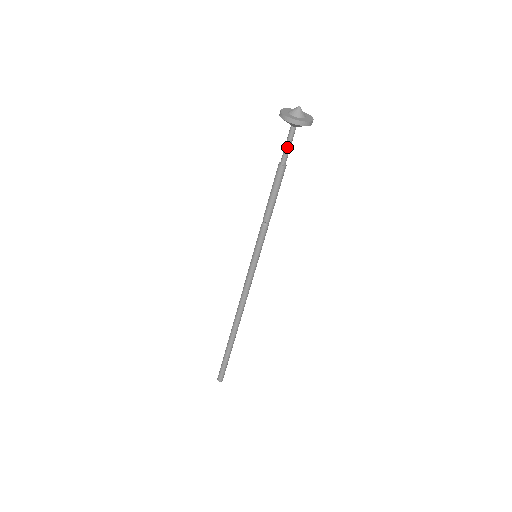
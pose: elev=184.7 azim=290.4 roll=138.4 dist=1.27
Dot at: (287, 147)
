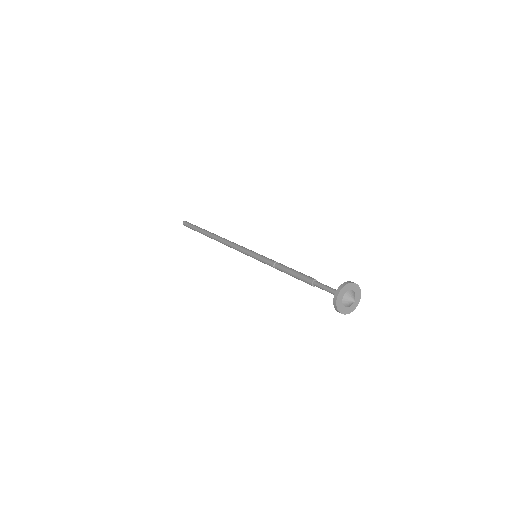
Dot at: occluded
